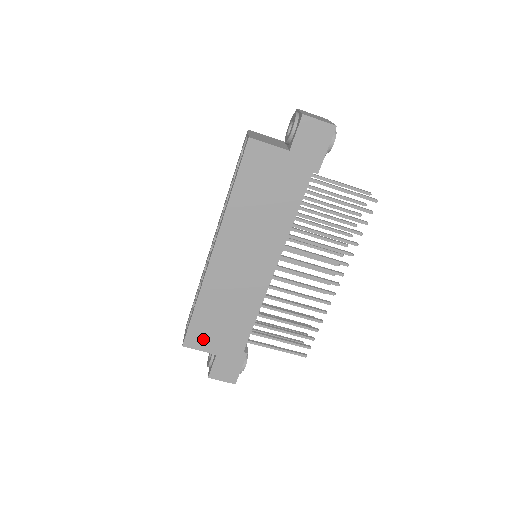
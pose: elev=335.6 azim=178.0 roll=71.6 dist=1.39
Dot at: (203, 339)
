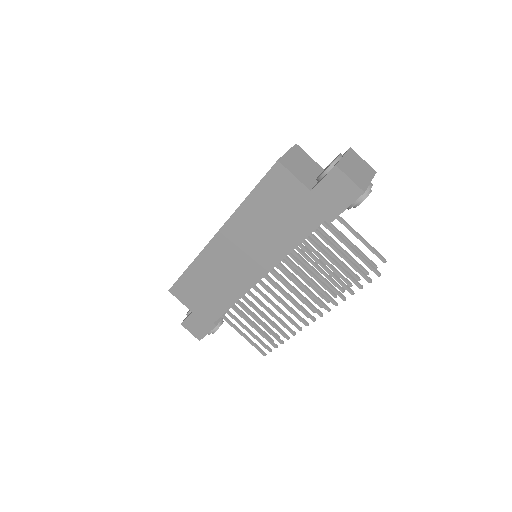
Dot at: (186, 295)
